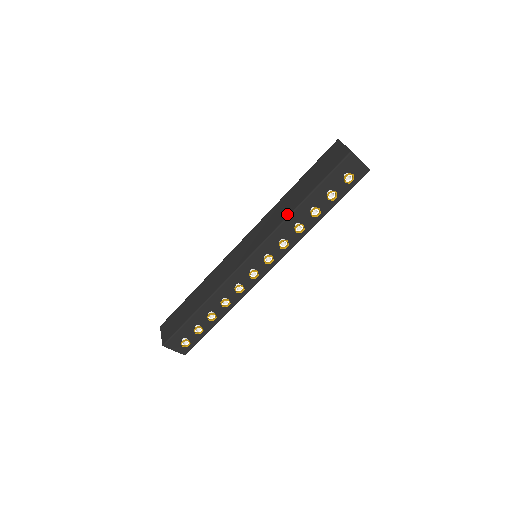
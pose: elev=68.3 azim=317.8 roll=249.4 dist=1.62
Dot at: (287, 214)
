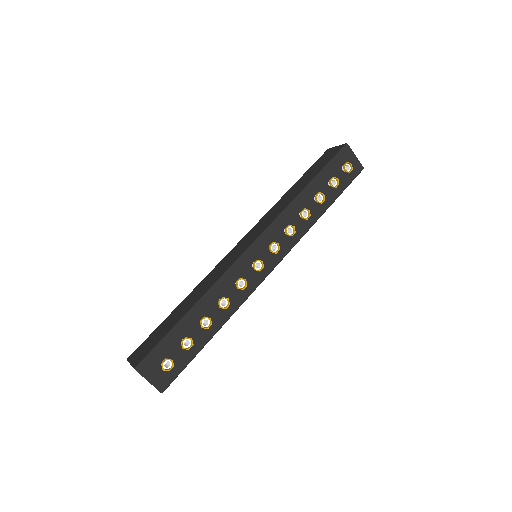
Dot at: (291, 200)
